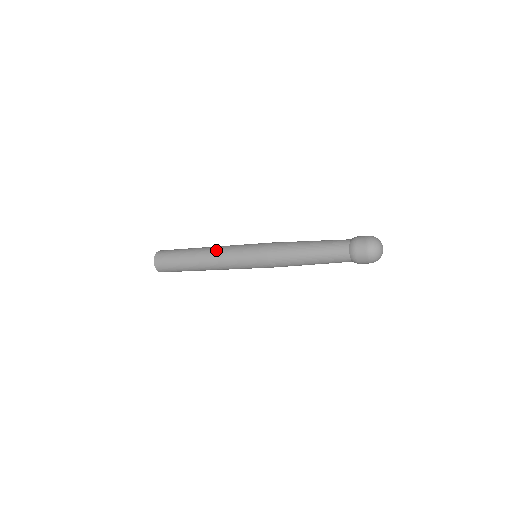
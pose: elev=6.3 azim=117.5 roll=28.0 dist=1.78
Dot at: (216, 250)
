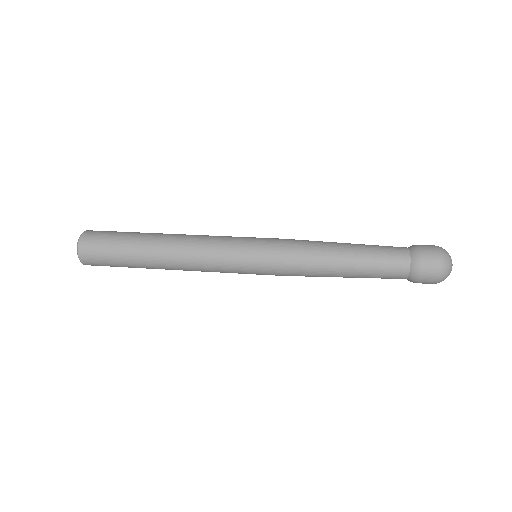
Dot at: (194, 240)
